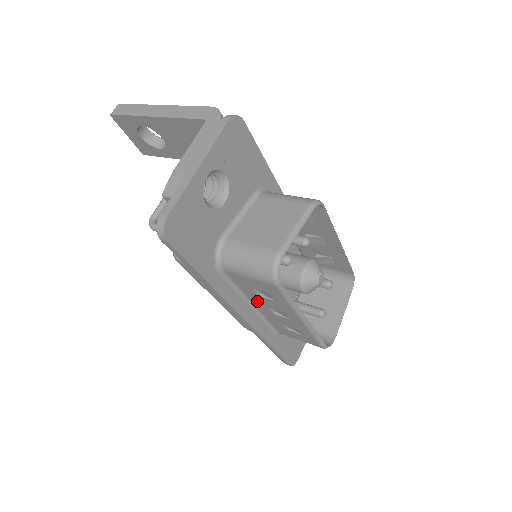
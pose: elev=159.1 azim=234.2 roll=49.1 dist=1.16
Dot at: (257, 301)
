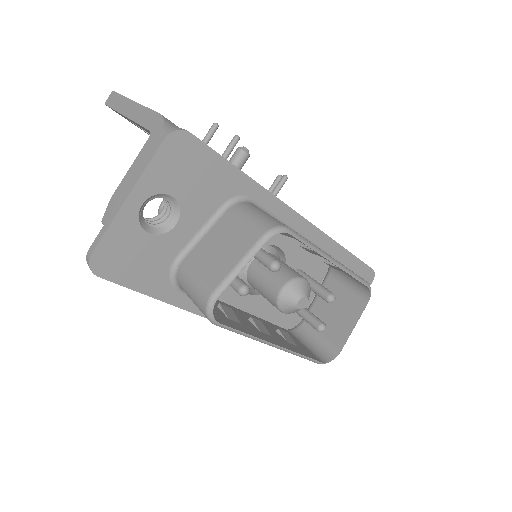
Dot at: occluded
